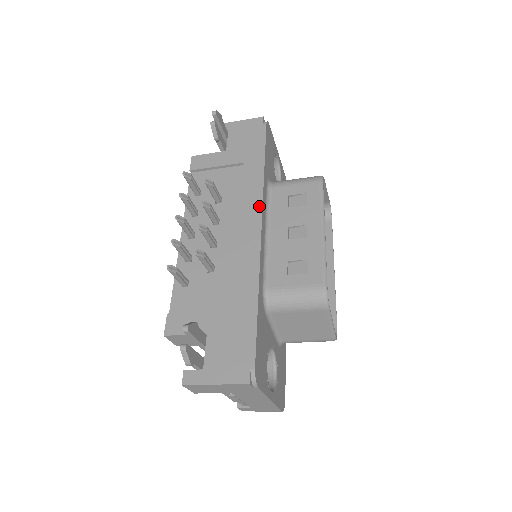
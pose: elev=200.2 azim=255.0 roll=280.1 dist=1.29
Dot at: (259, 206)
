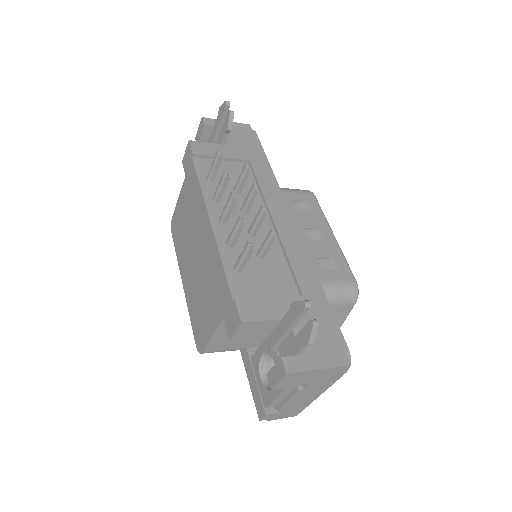
Dot at: (284, 203)
